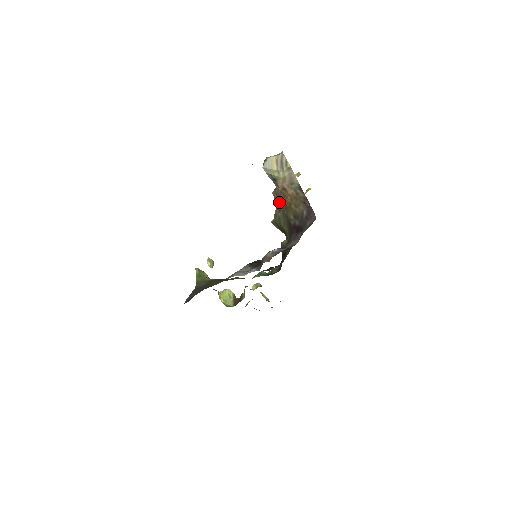
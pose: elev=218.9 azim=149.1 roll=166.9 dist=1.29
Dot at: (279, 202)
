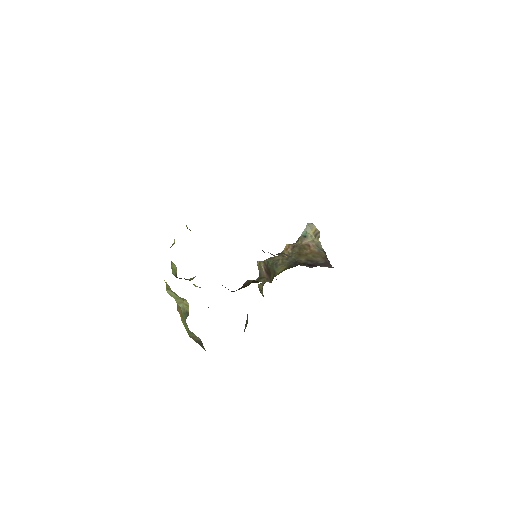
Dot at: (292, 250)
